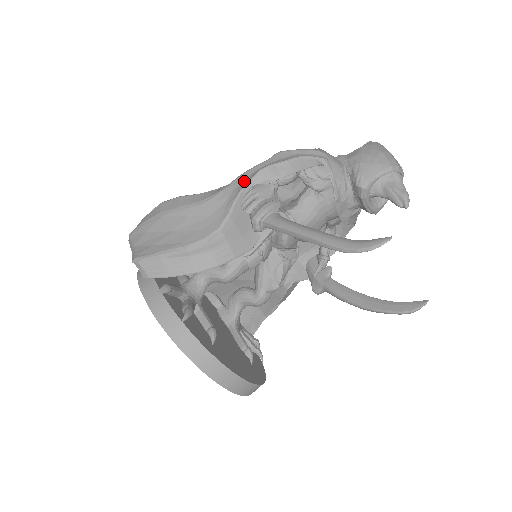
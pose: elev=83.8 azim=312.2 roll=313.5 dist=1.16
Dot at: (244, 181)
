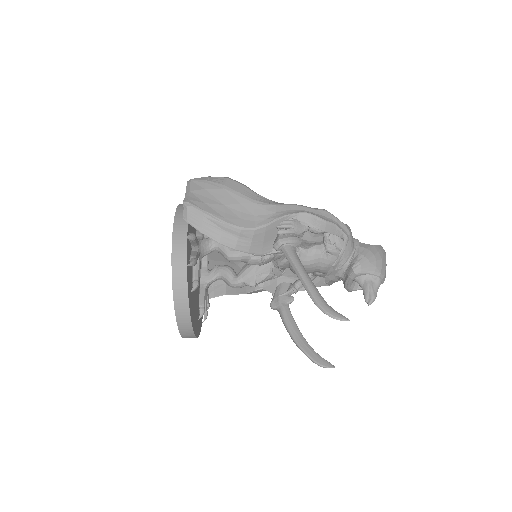
Dot at: (291, 210)
